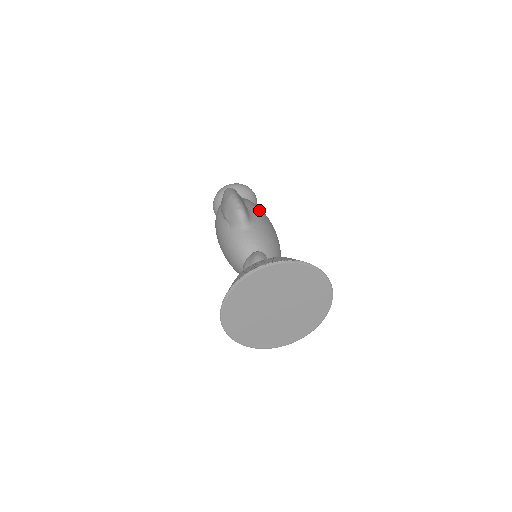
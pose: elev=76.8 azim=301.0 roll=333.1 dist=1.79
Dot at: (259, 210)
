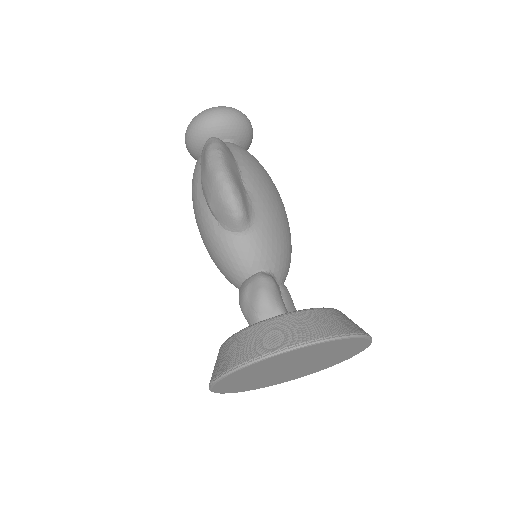
Dot at: (262, 182)
